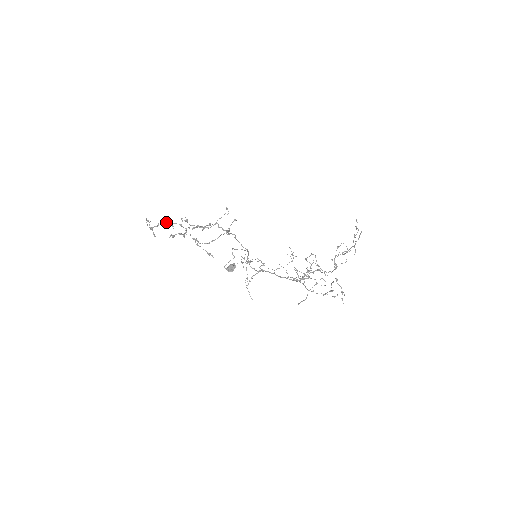
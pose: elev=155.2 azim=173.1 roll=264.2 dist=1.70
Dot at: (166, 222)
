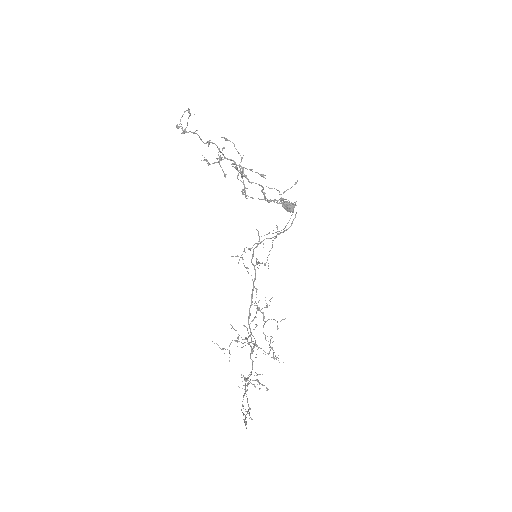
Dot at: (199, 136)
